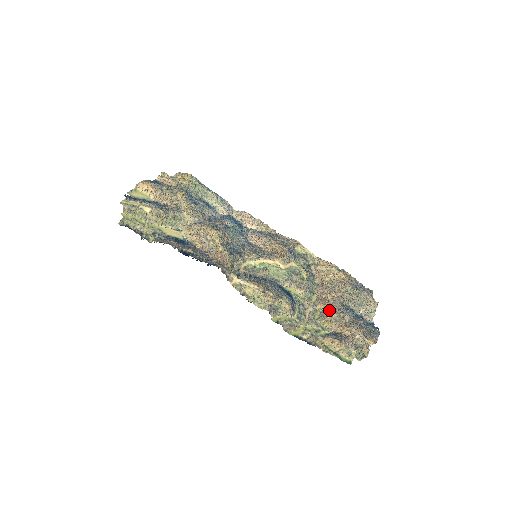
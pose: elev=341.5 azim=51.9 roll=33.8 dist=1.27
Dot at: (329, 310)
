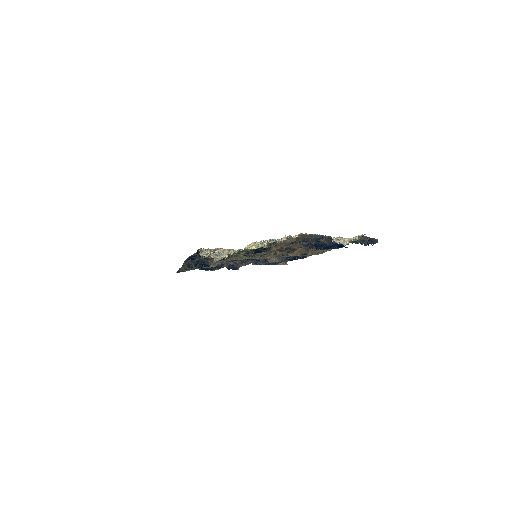
Dot at: occluded
